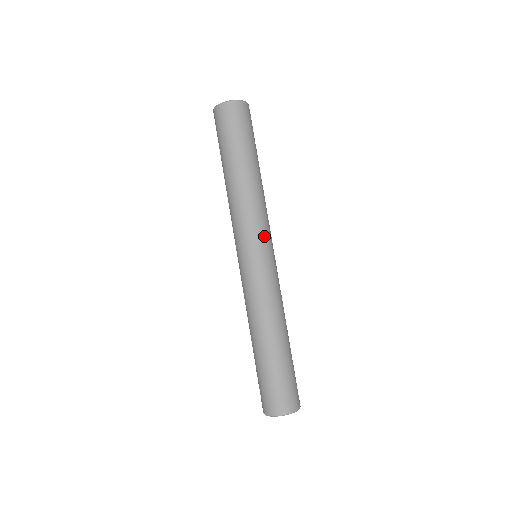
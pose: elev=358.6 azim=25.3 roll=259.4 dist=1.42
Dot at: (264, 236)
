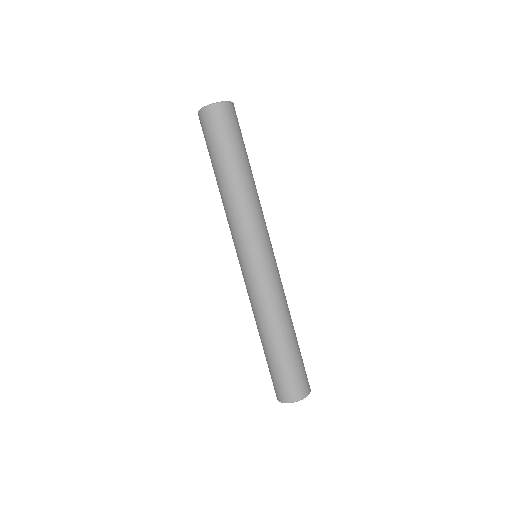
Dot at: occluded
